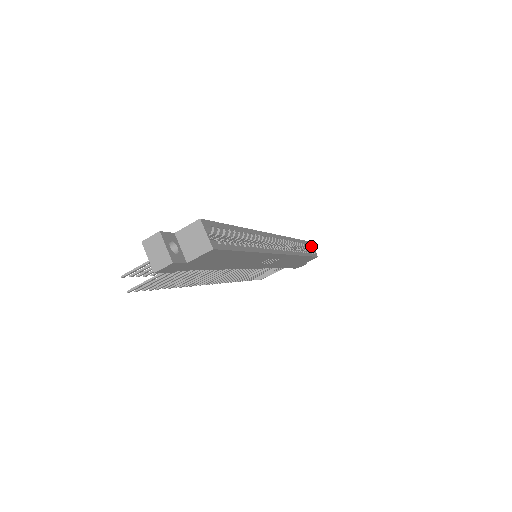
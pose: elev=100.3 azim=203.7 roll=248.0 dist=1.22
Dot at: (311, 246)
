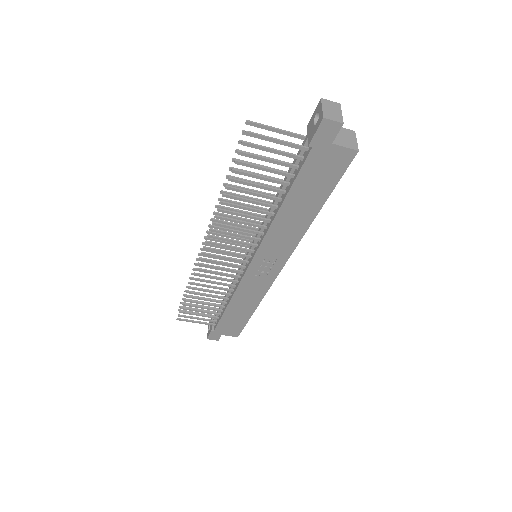
Dot at: occluded
